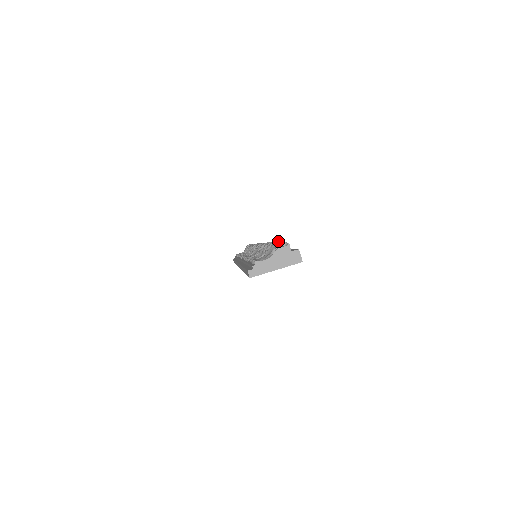
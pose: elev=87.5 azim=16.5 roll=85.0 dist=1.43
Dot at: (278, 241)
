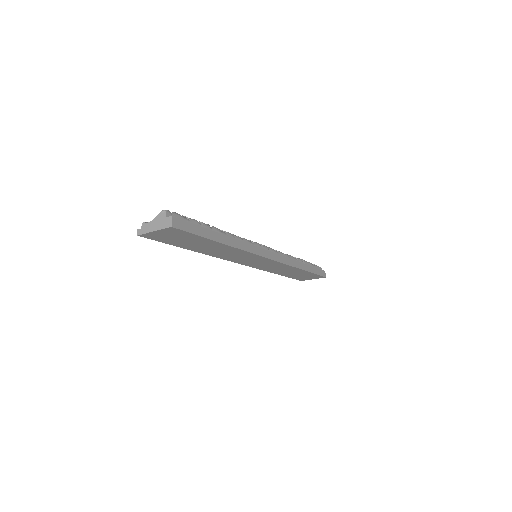
Dot at: (173, 212)
